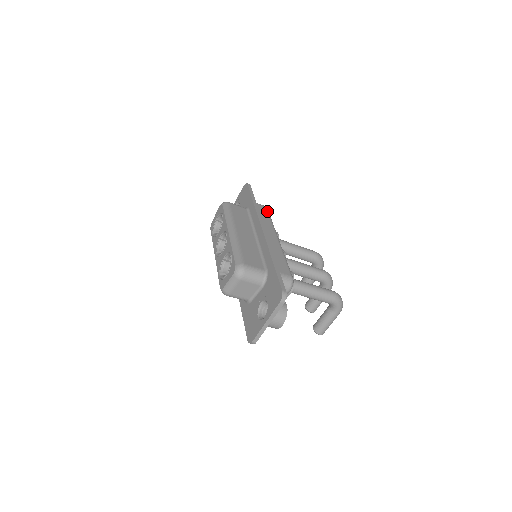
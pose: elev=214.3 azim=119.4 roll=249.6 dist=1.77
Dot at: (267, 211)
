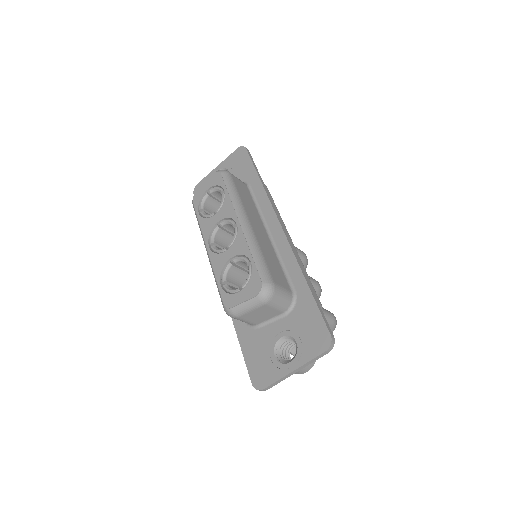
Dot at: (270, 194)
